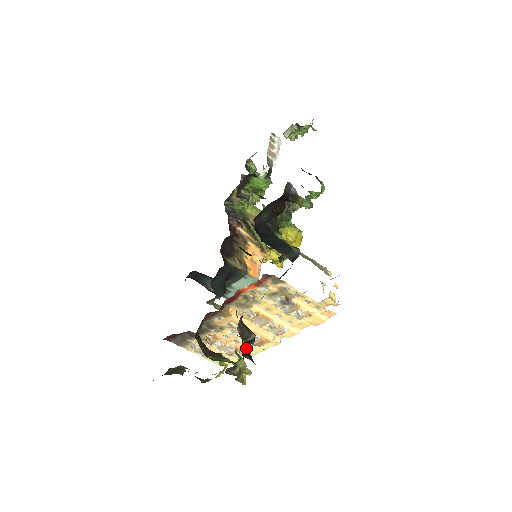
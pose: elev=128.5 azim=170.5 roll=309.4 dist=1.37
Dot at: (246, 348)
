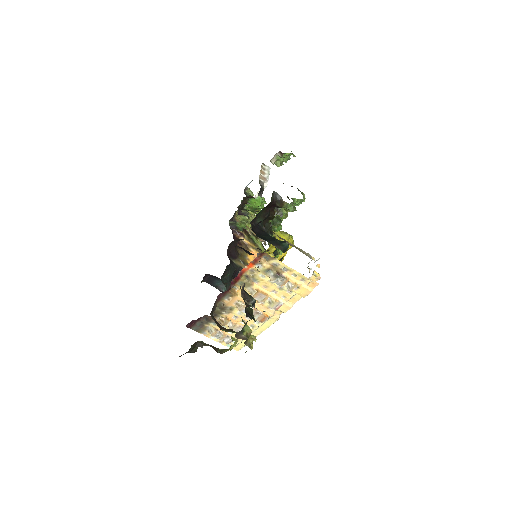
Dot at: (249, 312)
